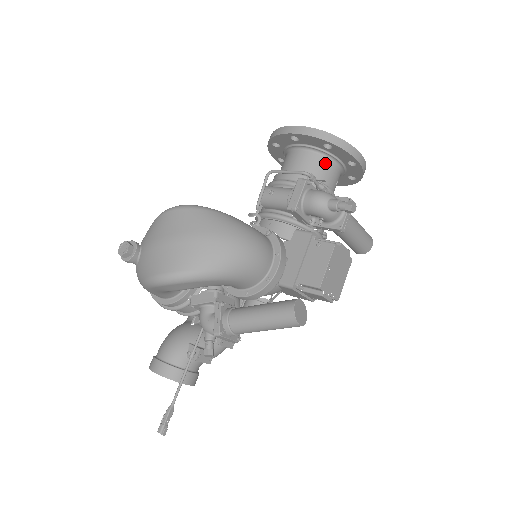
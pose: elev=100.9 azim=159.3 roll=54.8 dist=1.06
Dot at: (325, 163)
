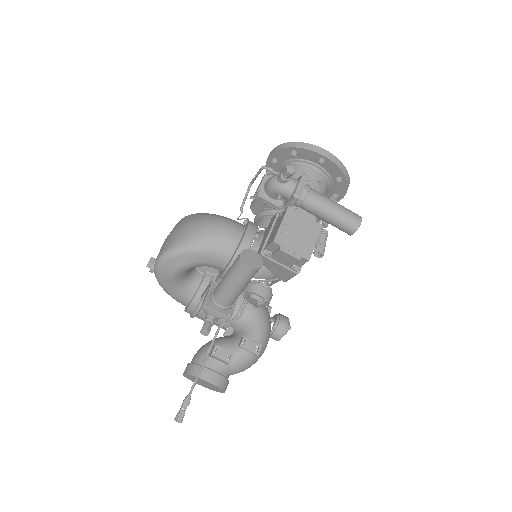
Dot at: (300, 168)
